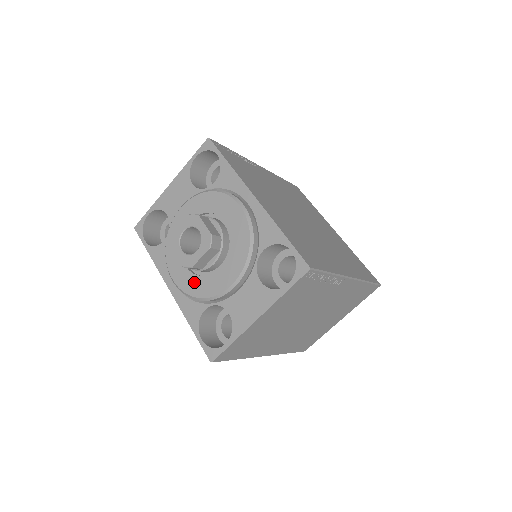
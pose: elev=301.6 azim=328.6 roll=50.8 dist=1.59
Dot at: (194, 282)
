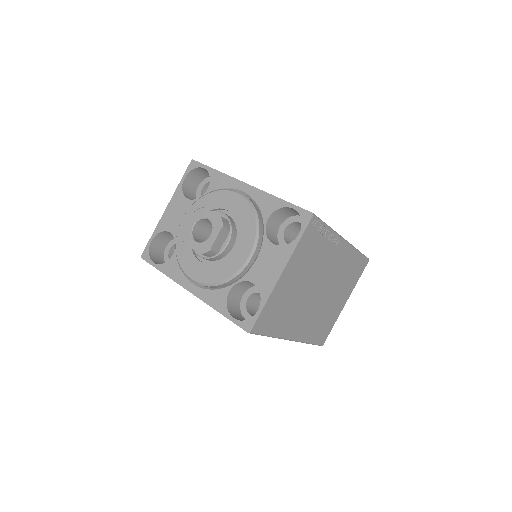
Dot at: (213, 270)
